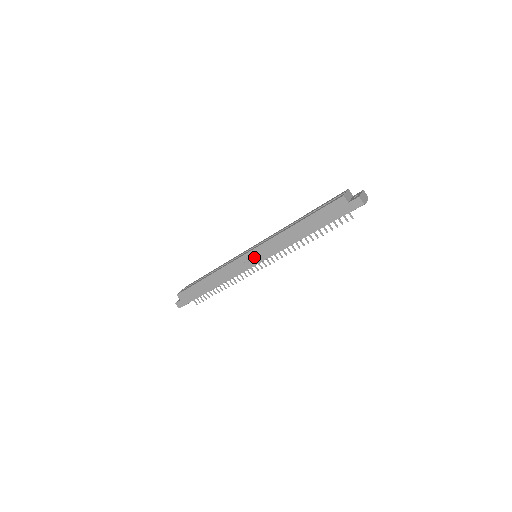
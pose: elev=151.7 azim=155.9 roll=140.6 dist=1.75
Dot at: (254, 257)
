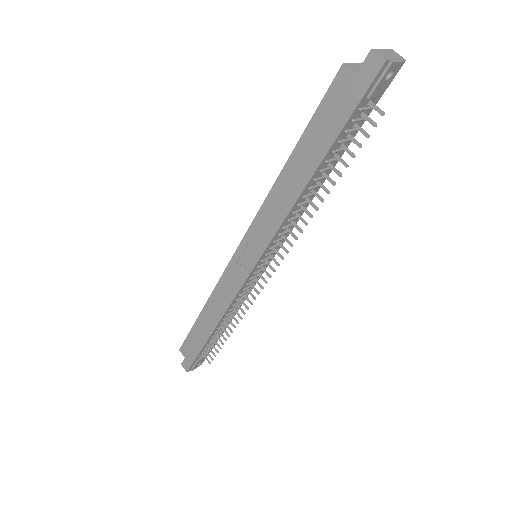
Dot at: (247, 255)
